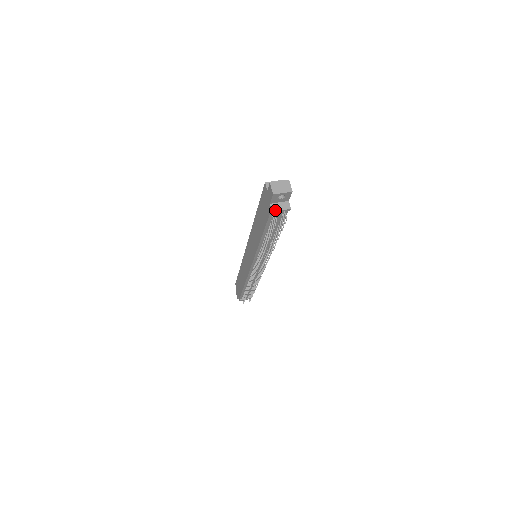
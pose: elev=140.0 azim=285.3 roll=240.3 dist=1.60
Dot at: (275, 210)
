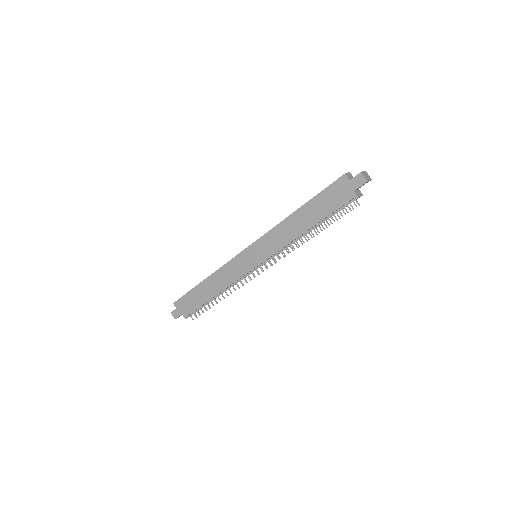
Dot at: (359, 196)
